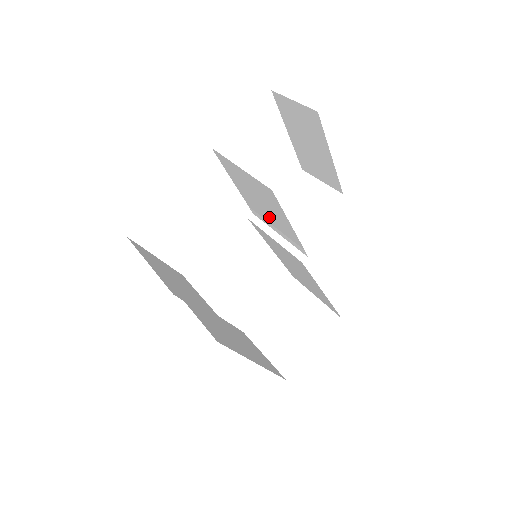
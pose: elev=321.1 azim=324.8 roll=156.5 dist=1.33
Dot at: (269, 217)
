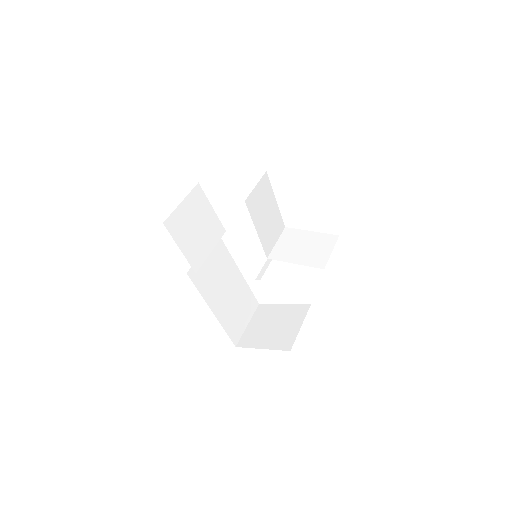
Dot at: (269, 239)
